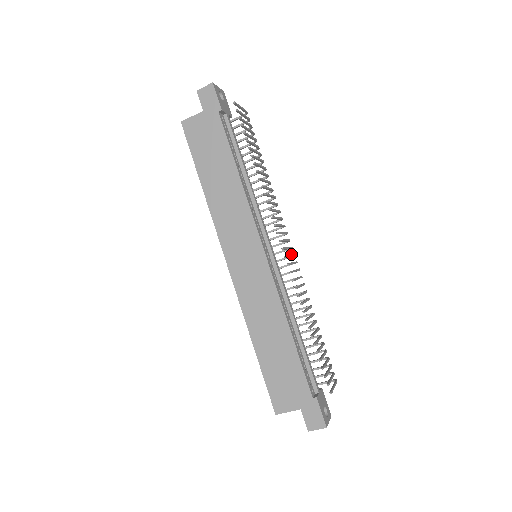
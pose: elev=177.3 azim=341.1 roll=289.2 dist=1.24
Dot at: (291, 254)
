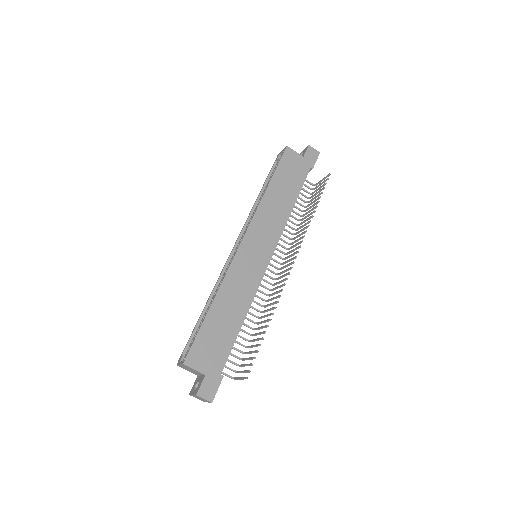
Dot at: (282, 276)
